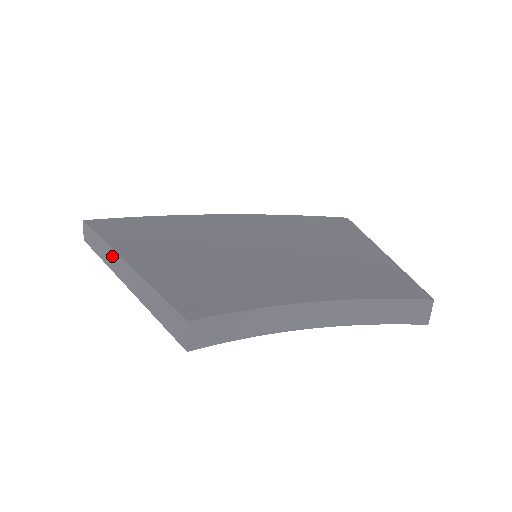
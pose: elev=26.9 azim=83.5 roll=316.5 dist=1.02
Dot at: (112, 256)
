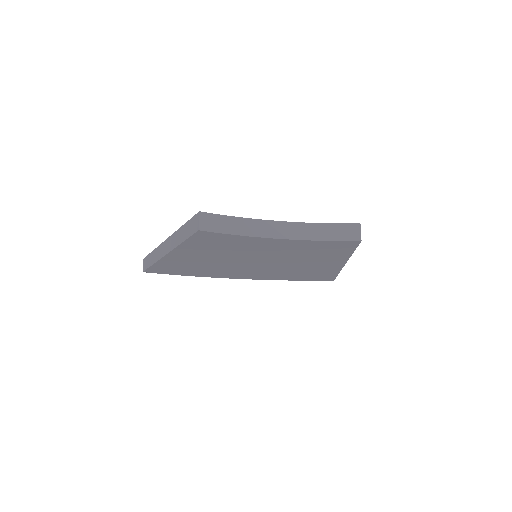
Dot at: (160, 249)
